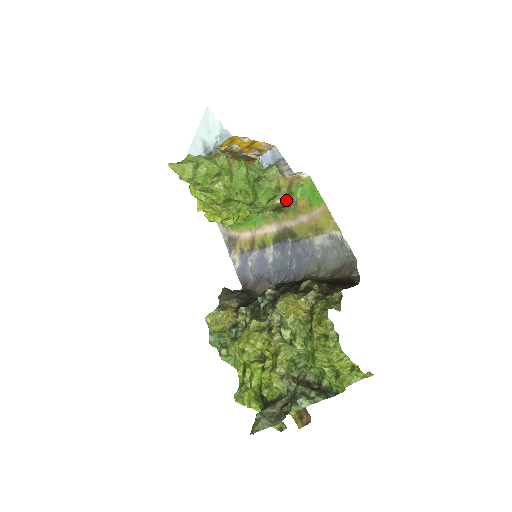
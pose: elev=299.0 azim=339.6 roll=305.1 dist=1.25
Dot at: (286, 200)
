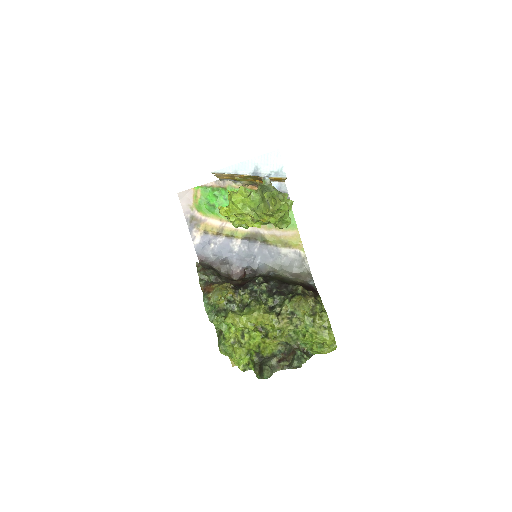
Dot at: occluded
